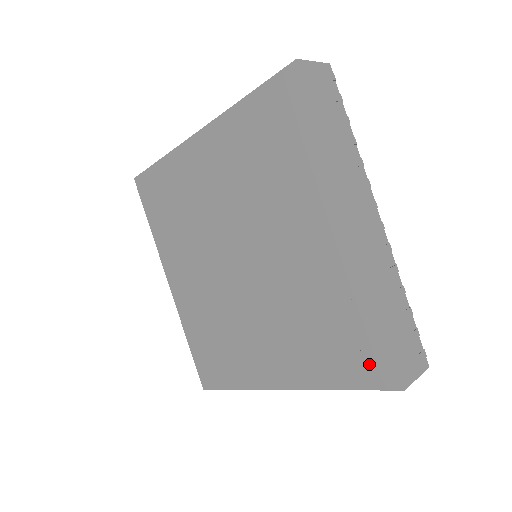
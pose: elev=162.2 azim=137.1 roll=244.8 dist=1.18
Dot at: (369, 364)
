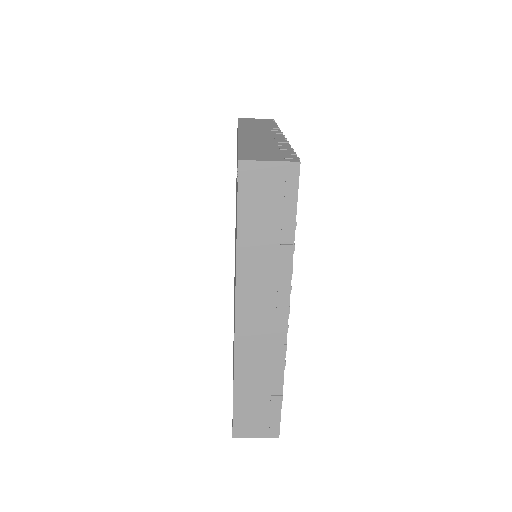
Dot at: (237, 185)
